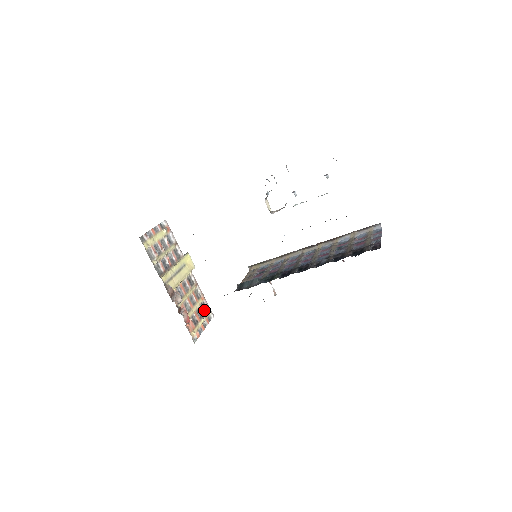
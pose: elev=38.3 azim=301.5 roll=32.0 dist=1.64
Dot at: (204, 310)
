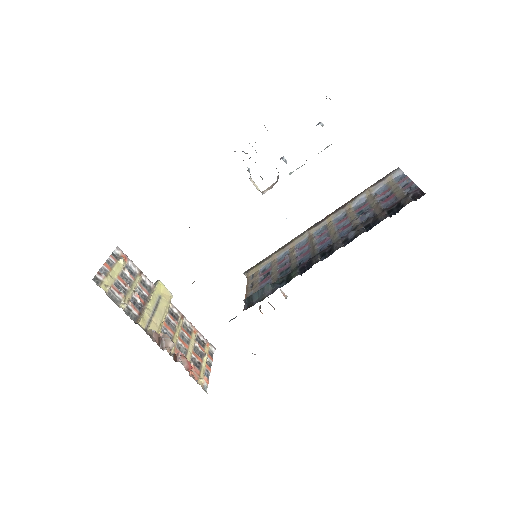
Dot at: (201, 345)
